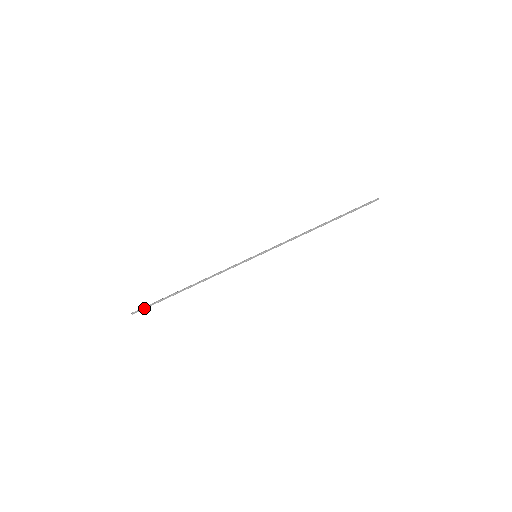
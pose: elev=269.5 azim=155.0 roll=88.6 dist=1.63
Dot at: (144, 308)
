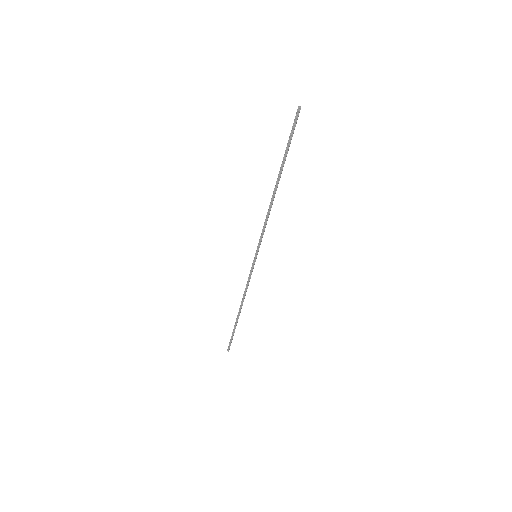
Dot at: (230, 344)
